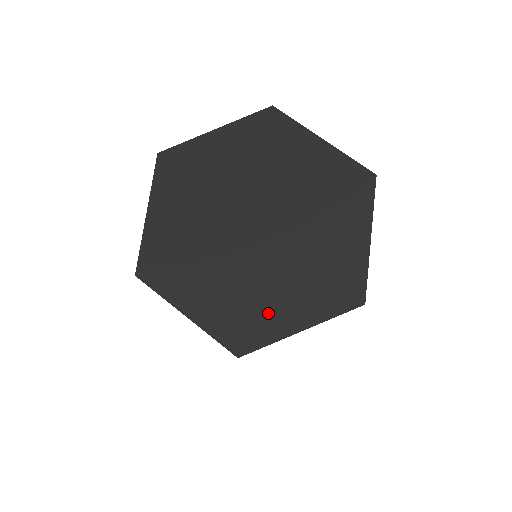
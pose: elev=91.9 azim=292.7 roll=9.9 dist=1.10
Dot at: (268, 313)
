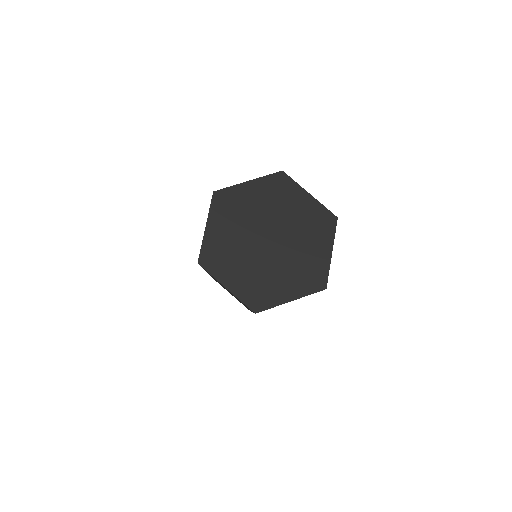
Dot at: (273, 290)
